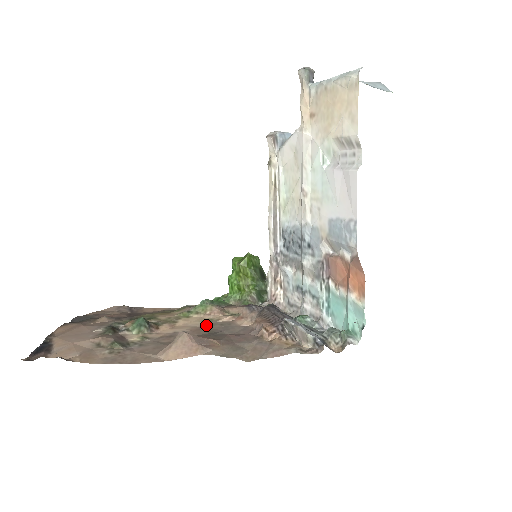
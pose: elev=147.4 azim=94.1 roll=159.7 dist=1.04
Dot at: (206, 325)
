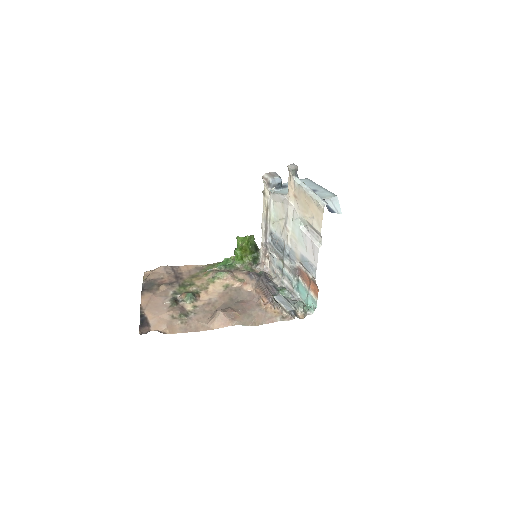
Dot at: (226, 291)
